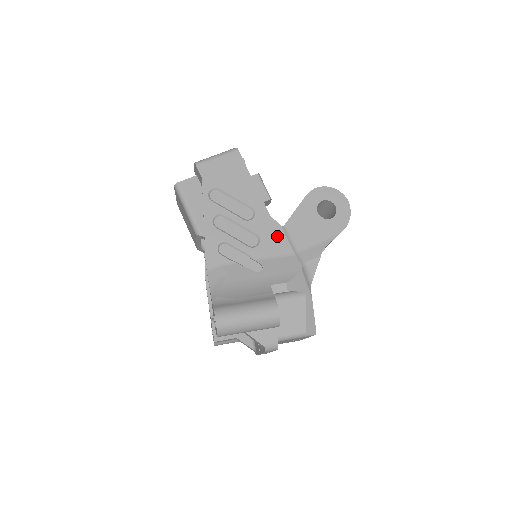
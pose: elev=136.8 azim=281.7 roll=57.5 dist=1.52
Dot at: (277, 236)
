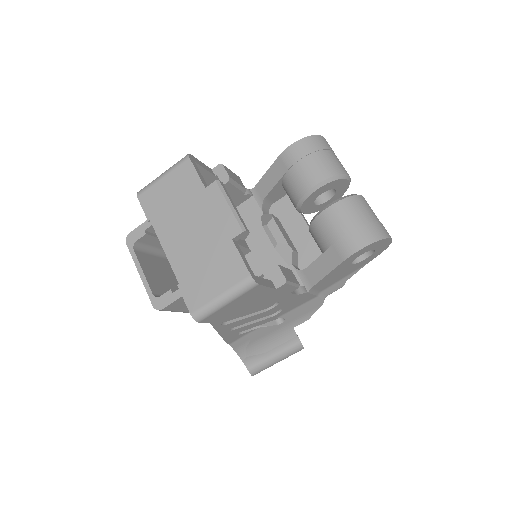
Dot at: (301, 299)
